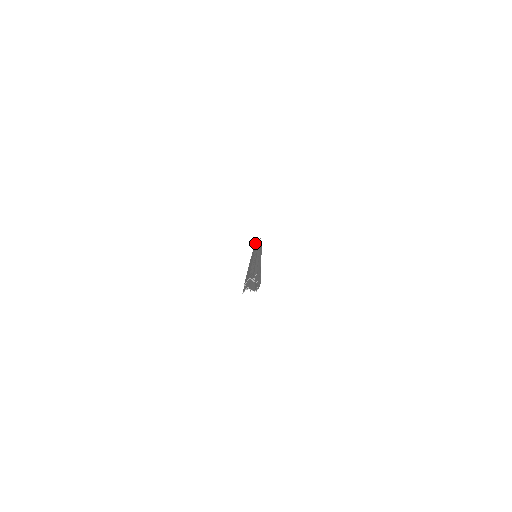
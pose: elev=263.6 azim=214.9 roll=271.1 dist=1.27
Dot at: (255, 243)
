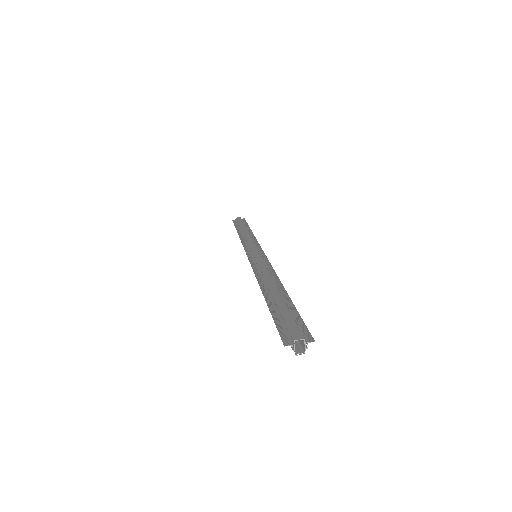
Dot at: (241, 221)
